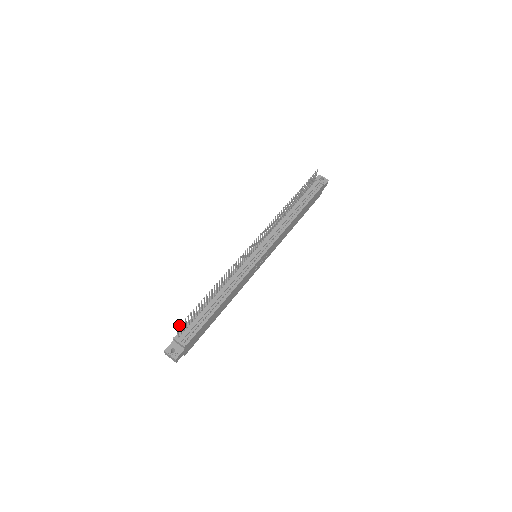
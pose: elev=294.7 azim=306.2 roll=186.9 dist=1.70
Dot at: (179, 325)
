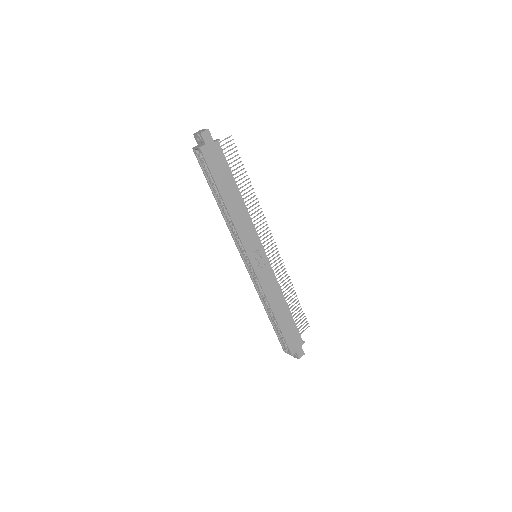
Dot at: (233, 139)
